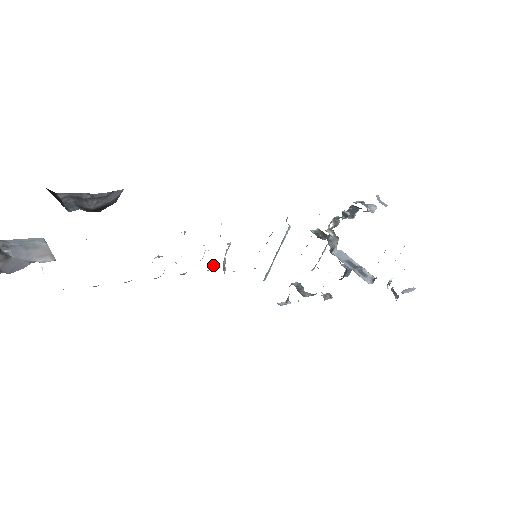
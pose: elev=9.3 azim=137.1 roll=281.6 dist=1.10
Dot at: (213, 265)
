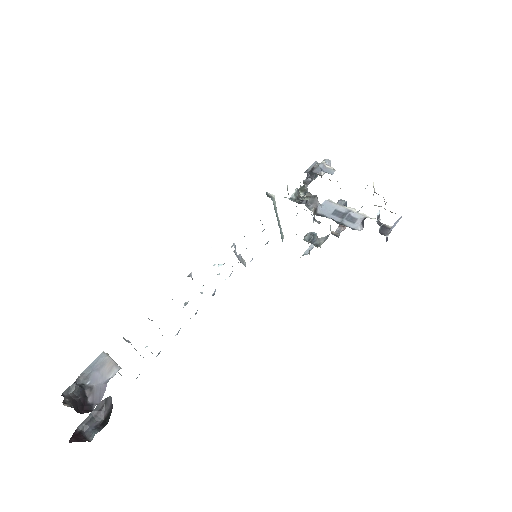
Dot at: occluded
